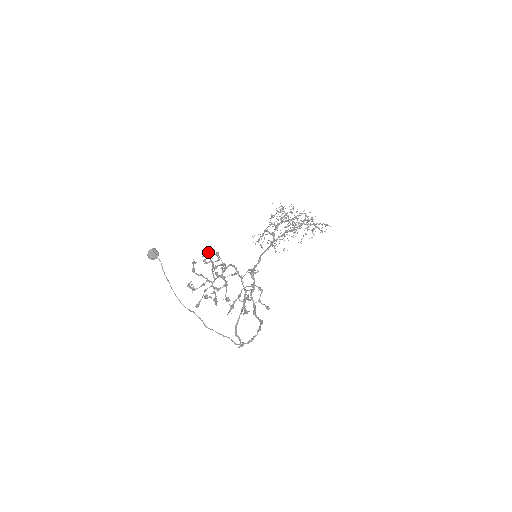
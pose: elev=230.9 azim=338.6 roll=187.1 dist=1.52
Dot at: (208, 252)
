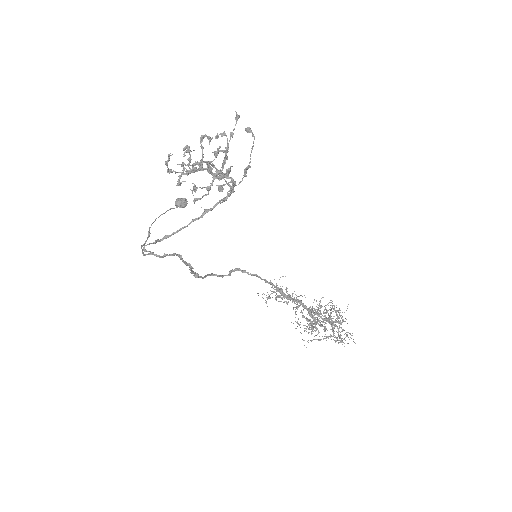
Dot at: occluded
